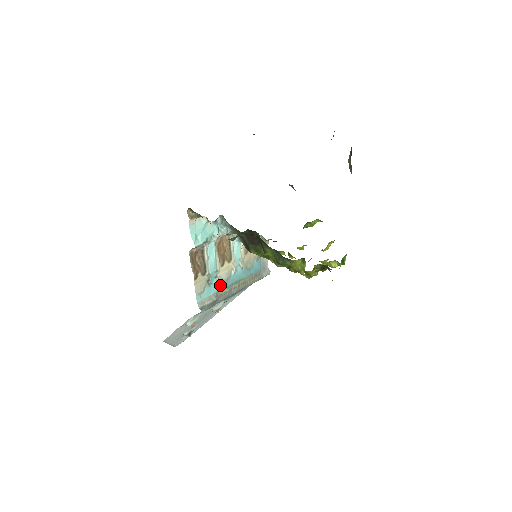
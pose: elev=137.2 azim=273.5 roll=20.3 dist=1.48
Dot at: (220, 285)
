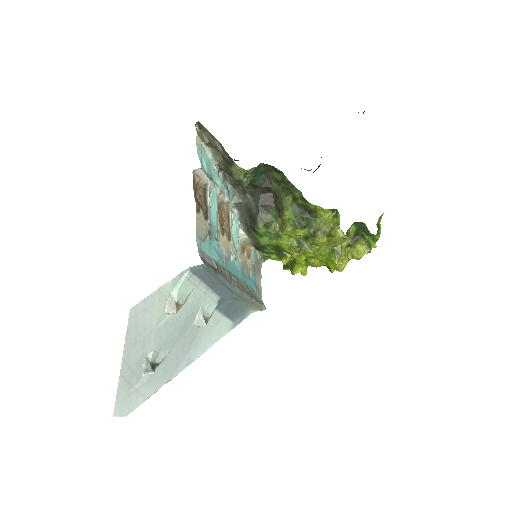
Dot at: (220, 257)
